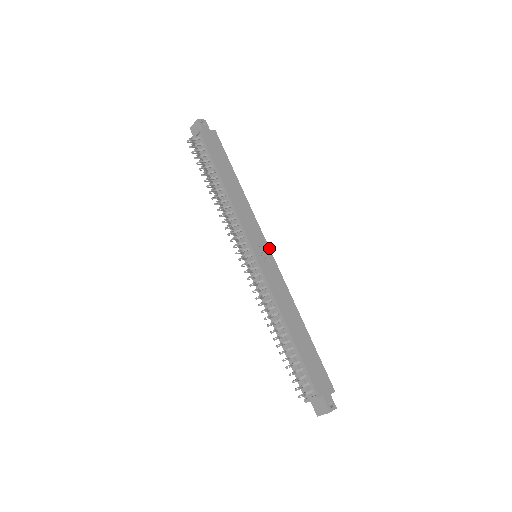
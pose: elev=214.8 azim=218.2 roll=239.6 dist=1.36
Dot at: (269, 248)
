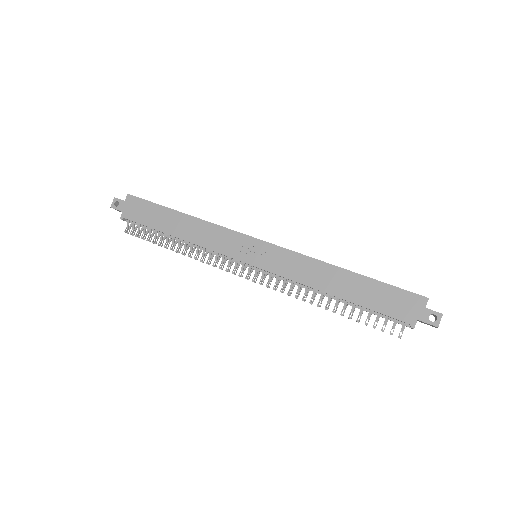
Dot at: (256, 239)
